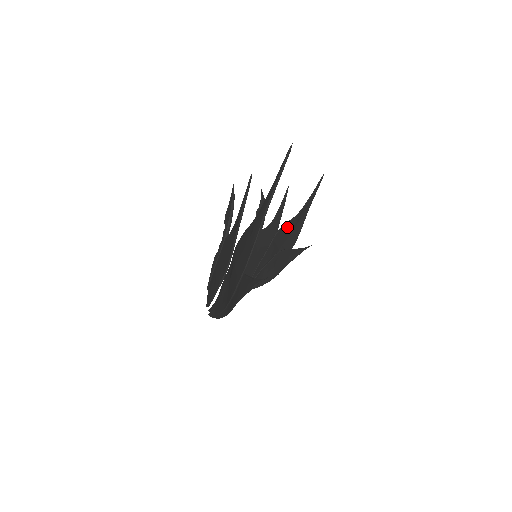
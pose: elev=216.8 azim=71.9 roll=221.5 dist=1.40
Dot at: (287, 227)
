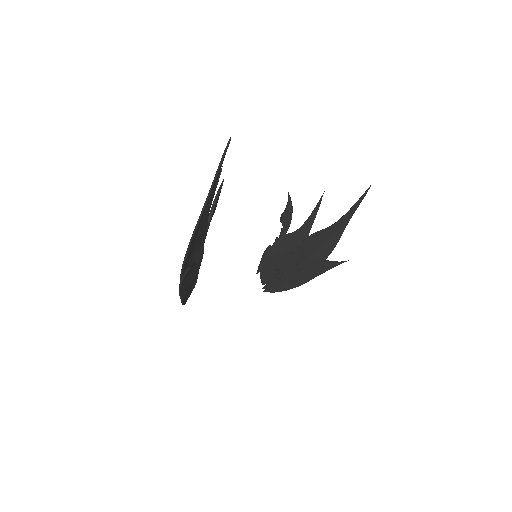
Dot at: (319, 236)
